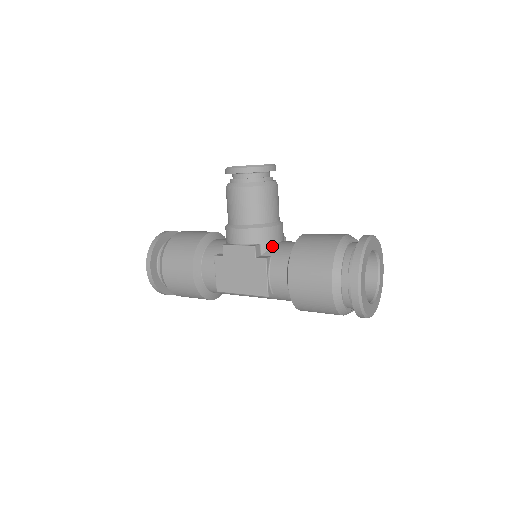
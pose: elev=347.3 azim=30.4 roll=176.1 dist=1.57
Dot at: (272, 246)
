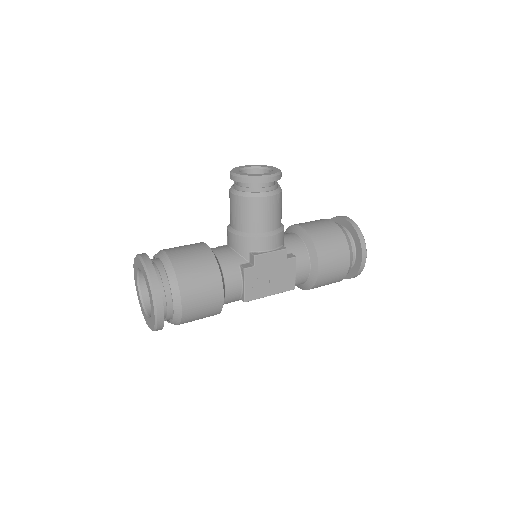
Dot at: (284, 244)
